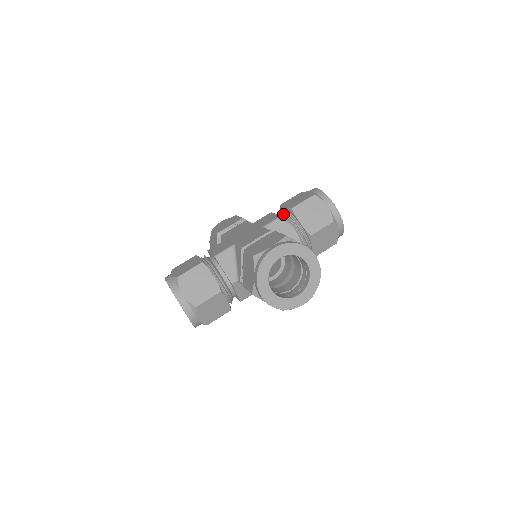
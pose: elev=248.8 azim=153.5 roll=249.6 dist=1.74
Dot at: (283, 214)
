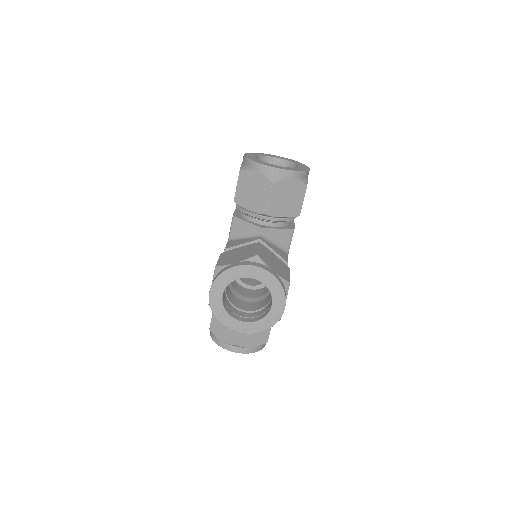
Dot at: occluded
